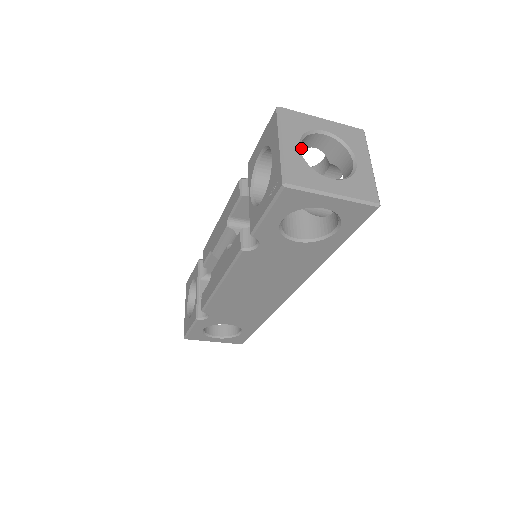
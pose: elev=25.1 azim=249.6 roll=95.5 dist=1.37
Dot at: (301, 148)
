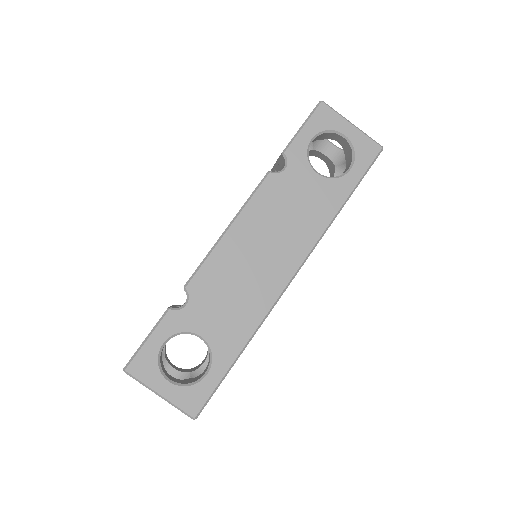
Dot at: (317, 148)
